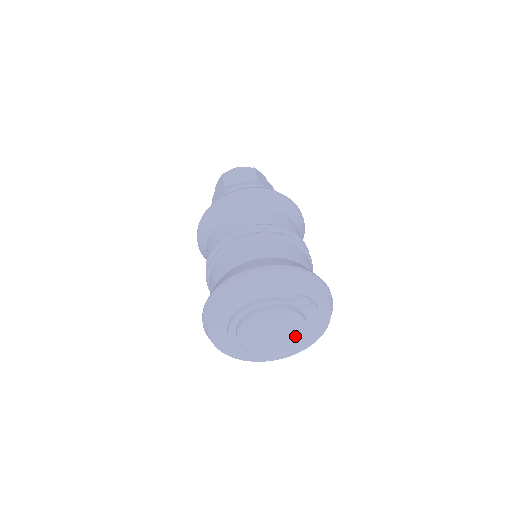
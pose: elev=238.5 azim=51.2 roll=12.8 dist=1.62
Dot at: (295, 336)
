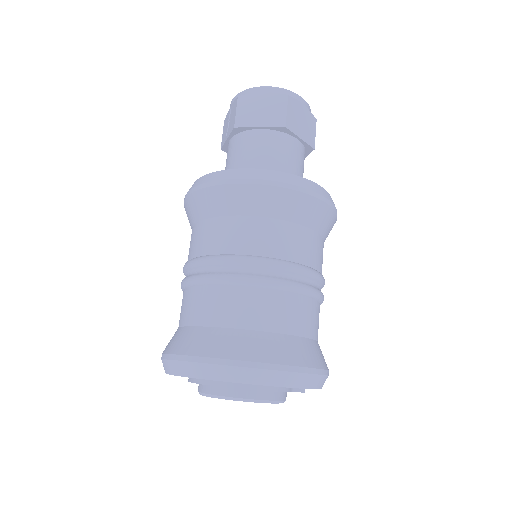
Dot at: occluded
